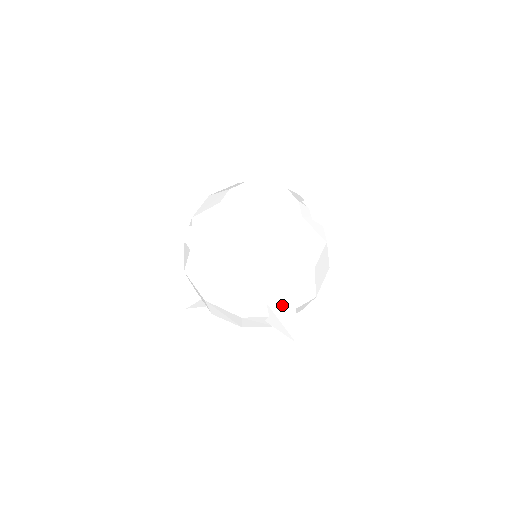
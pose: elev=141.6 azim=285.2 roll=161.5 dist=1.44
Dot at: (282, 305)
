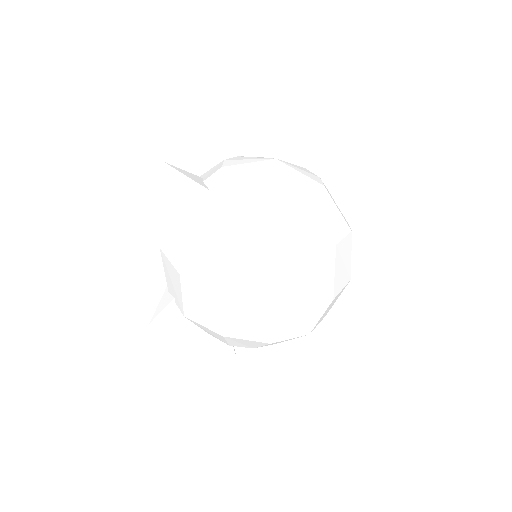
Dot at: (287, 286)
